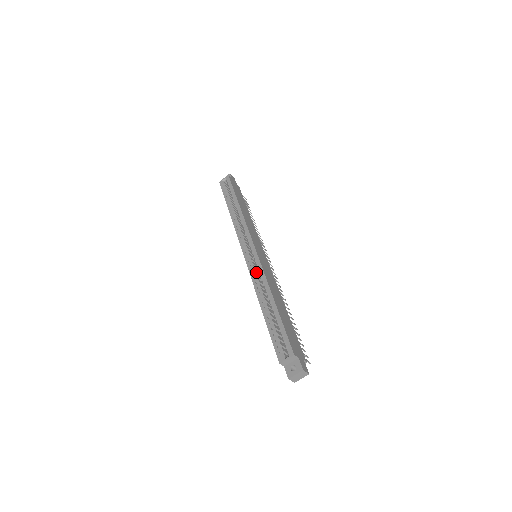
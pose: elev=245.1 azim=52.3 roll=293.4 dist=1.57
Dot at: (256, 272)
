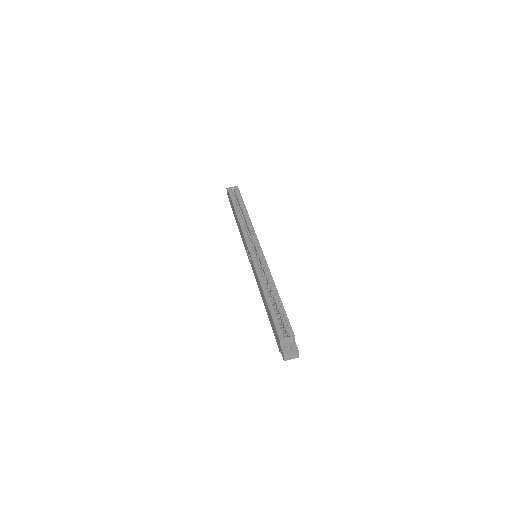
Dot at: (259, 267)
